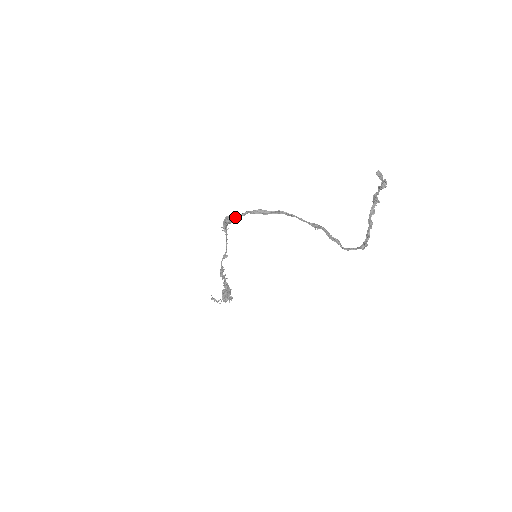
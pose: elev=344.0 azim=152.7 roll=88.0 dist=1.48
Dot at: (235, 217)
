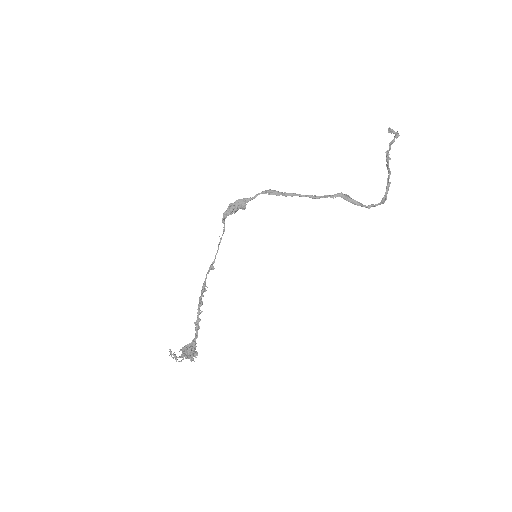
Dot at: (242, 203)
